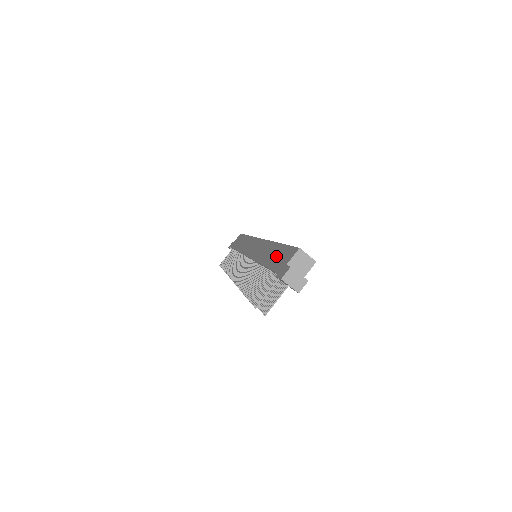
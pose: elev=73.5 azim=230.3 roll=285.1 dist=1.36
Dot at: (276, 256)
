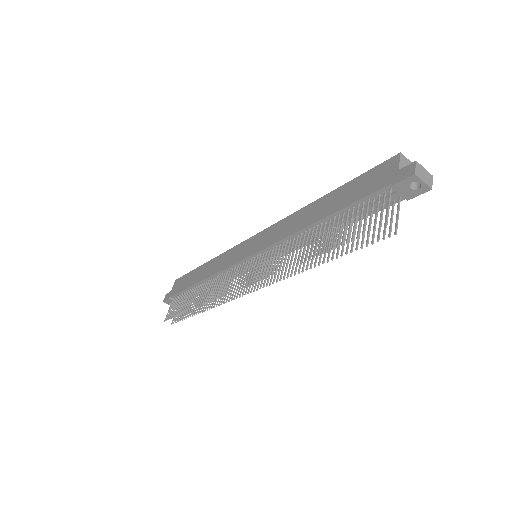
Dot at: (347, 193)
